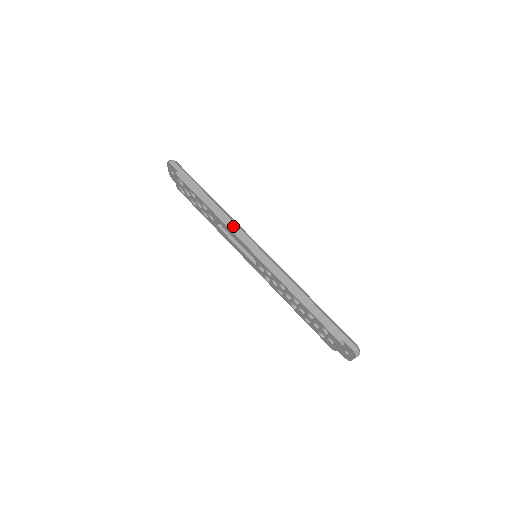
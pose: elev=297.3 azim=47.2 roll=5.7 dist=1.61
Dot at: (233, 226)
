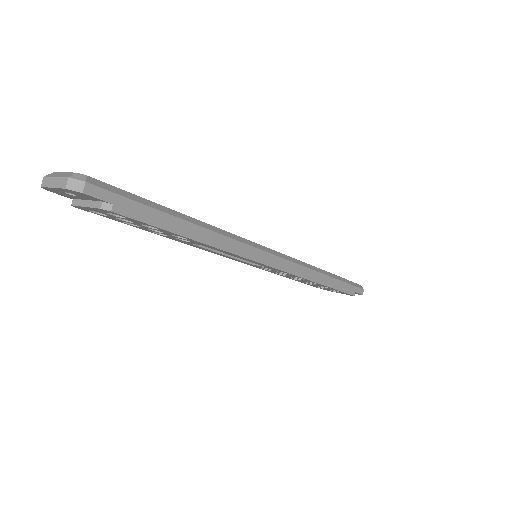
Dot at: (240, 248)
